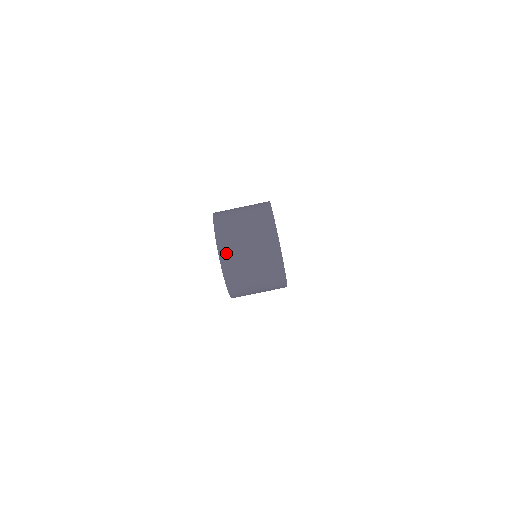
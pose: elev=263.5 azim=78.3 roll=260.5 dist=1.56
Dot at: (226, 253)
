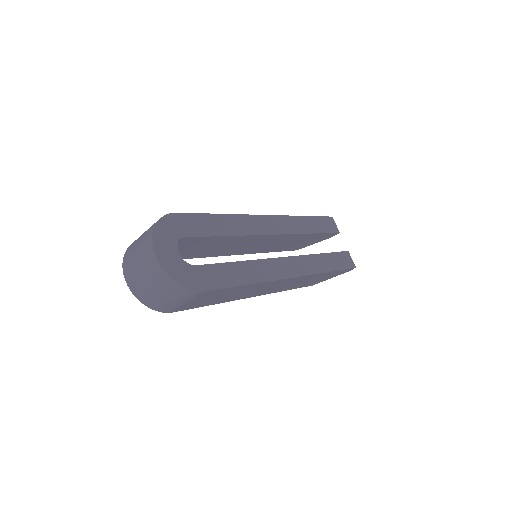
Dot at: (128, 277)
